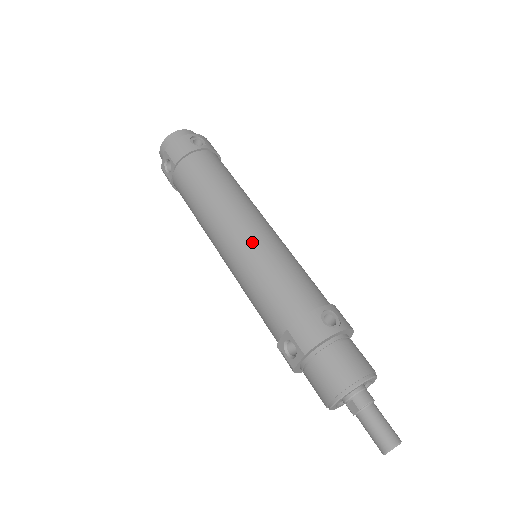
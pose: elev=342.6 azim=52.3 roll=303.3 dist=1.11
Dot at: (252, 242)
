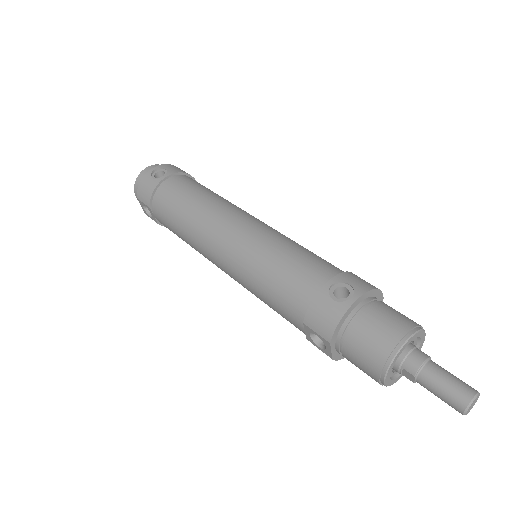
Dot at: (238, 248)
